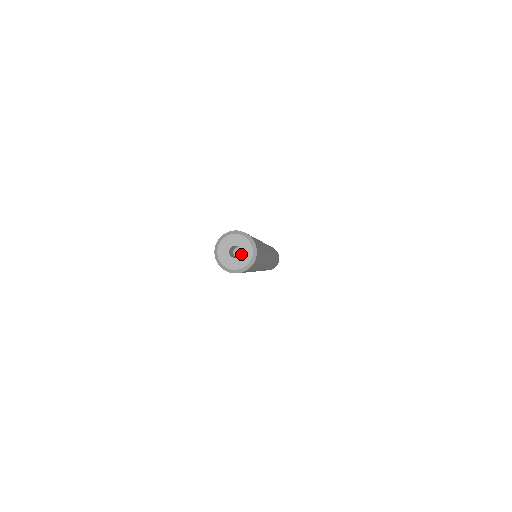
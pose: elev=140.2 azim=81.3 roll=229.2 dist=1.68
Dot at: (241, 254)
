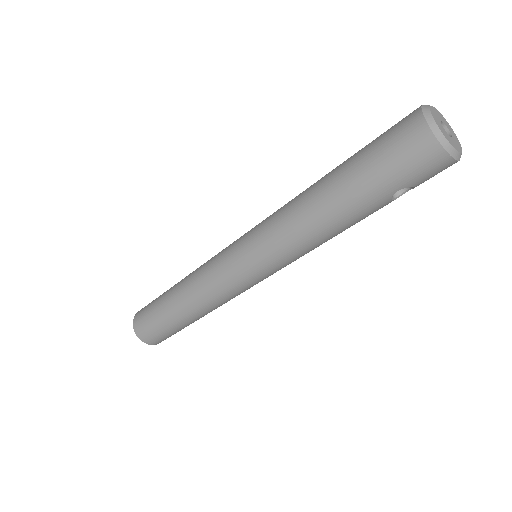
Dot at: (451, 132)
